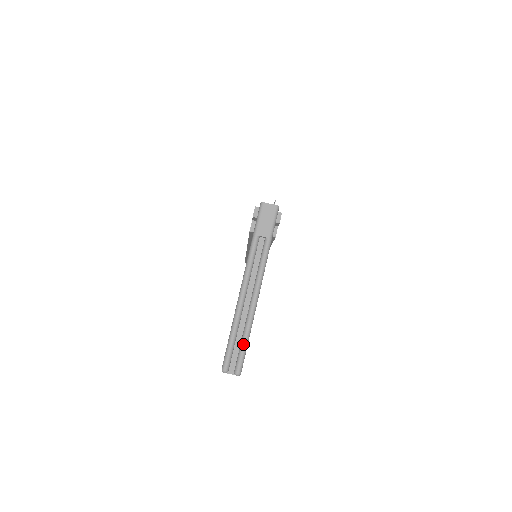
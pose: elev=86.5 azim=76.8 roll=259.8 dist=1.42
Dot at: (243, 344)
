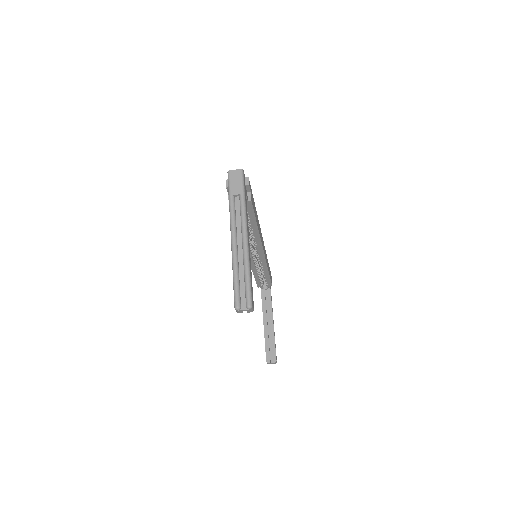
Dot at: (246, 281)
